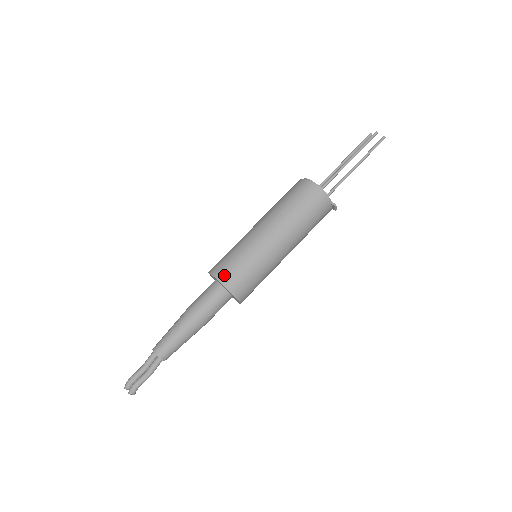
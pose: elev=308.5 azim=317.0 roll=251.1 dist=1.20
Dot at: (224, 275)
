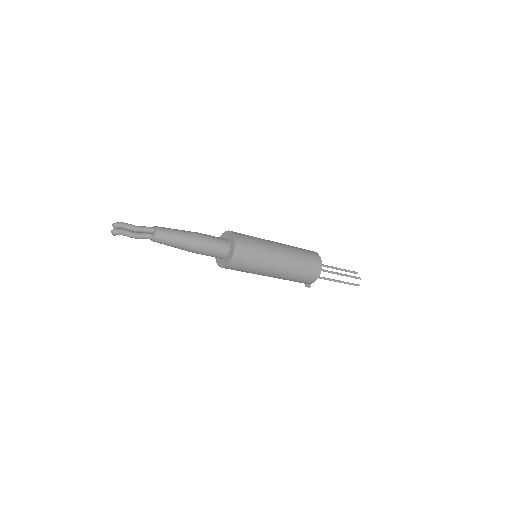
Dot at: (240, 253)
